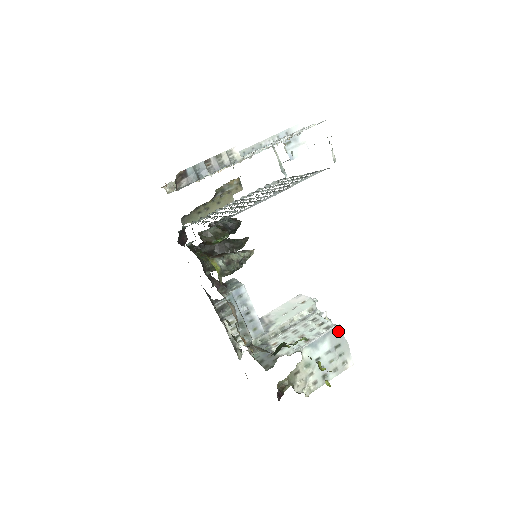
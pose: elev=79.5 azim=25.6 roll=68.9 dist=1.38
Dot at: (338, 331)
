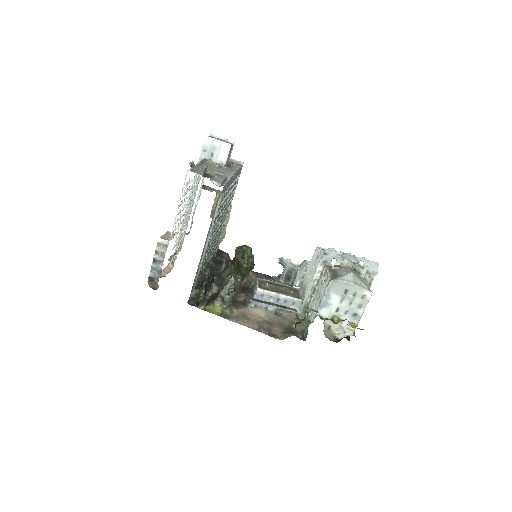
Dot at: (336, 283)
